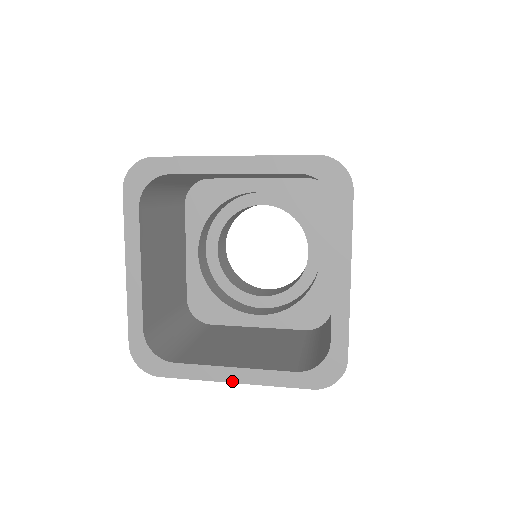
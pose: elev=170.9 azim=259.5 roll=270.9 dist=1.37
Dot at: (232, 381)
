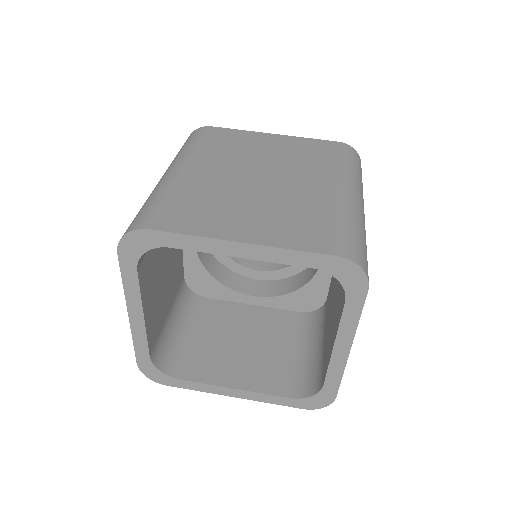
Dot at: (233, 396)
